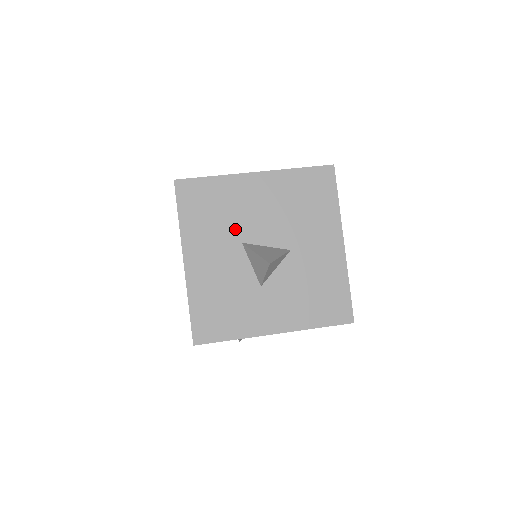
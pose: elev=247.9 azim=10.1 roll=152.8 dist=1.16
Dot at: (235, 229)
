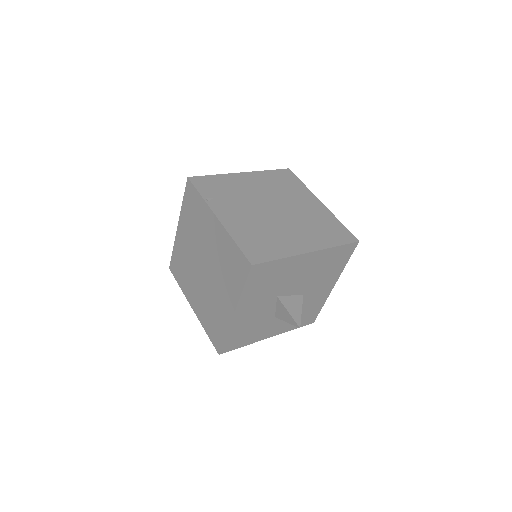
Dot at: (277, 289)
